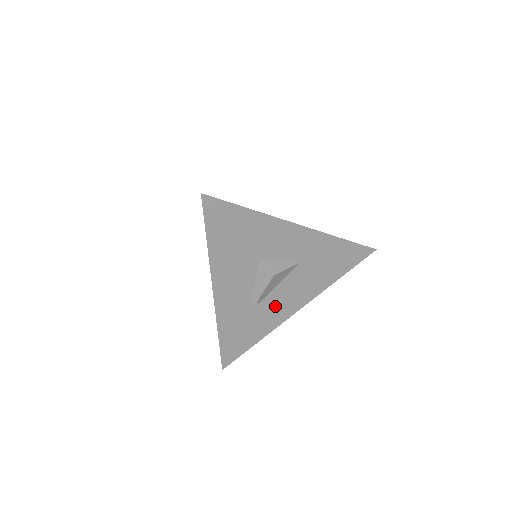
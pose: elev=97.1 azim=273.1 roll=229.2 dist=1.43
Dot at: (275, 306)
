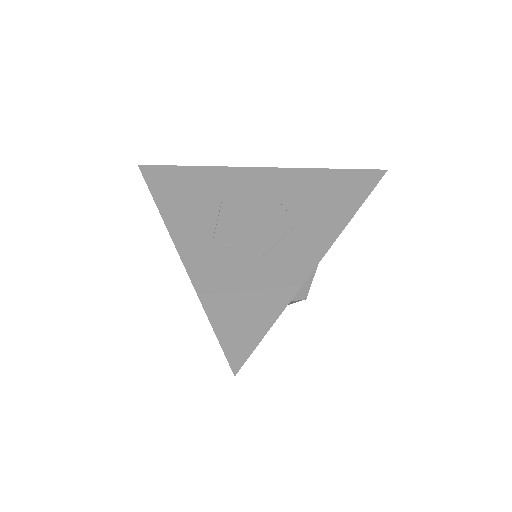
Dot at: occluded
